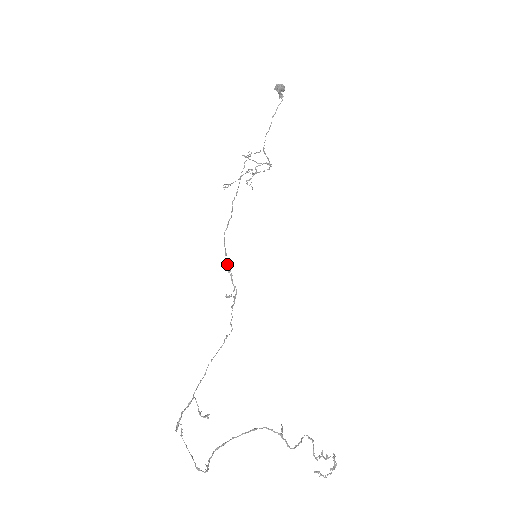
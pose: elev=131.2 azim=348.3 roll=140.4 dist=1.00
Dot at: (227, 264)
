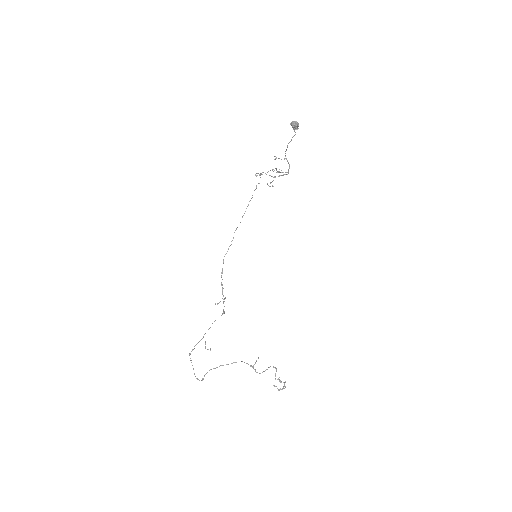
Dot at: occluded
